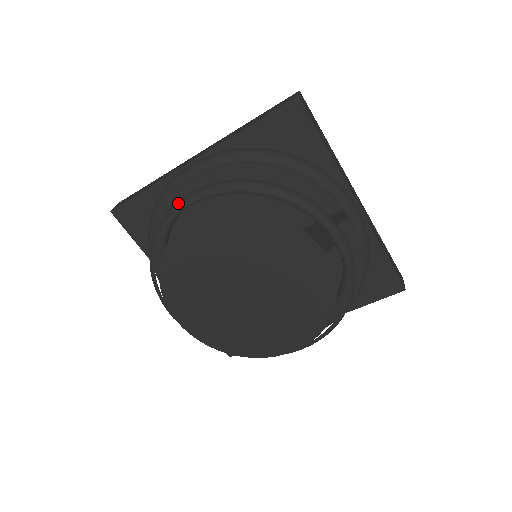
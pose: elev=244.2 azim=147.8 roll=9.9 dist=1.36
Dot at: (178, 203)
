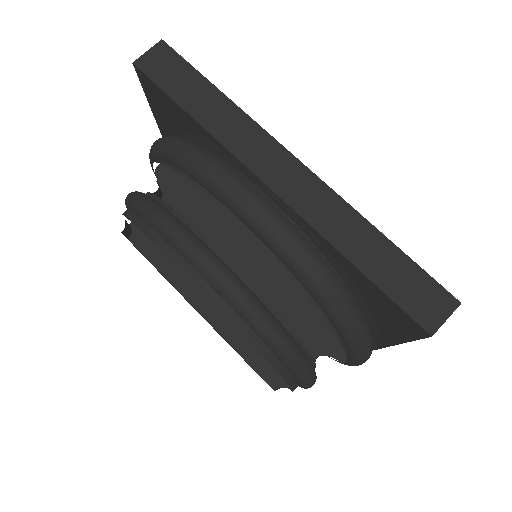
Dot at: (184, 249)
